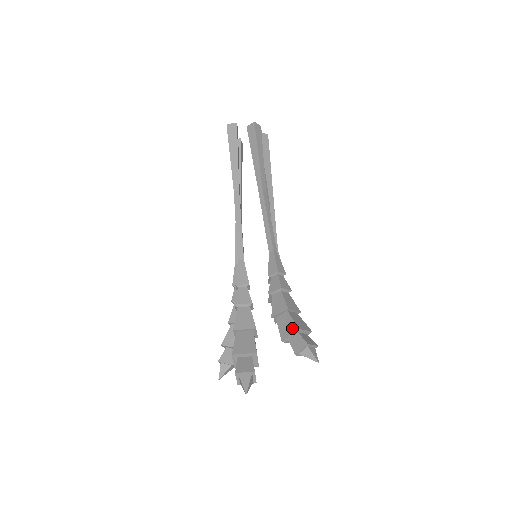
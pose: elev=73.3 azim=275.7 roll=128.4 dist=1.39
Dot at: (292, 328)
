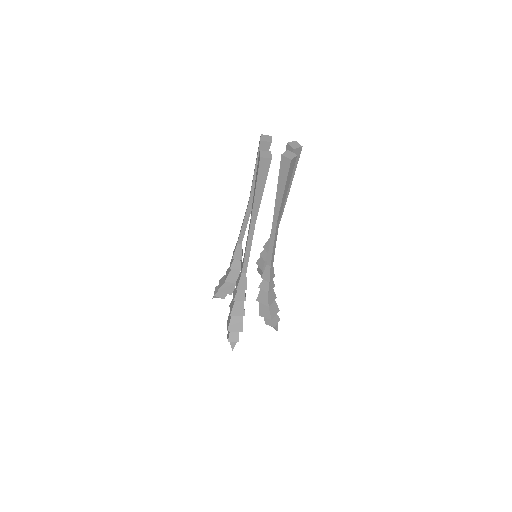
Dot at: (268, 316)
